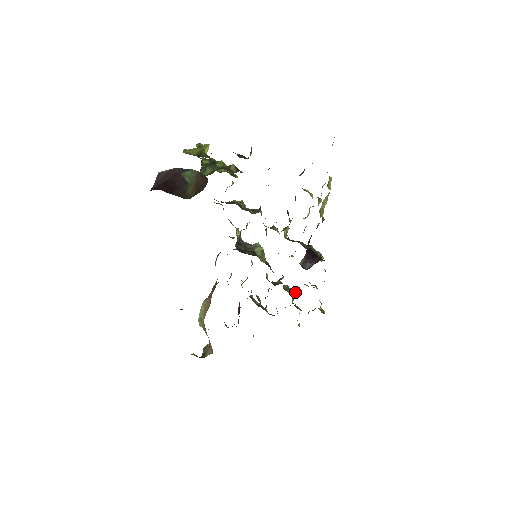
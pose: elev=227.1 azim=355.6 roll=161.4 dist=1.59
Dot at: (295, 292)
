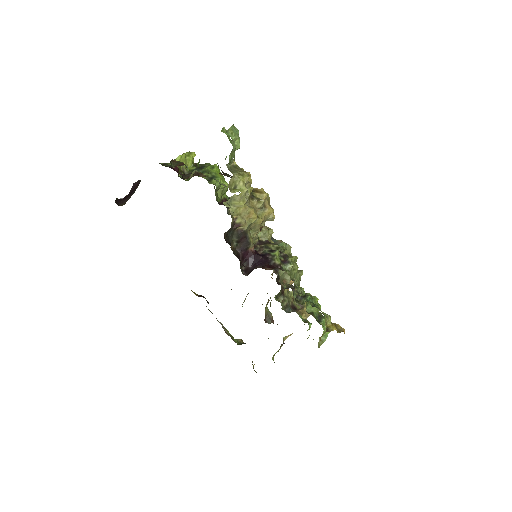
Dot at: (305, 300)
